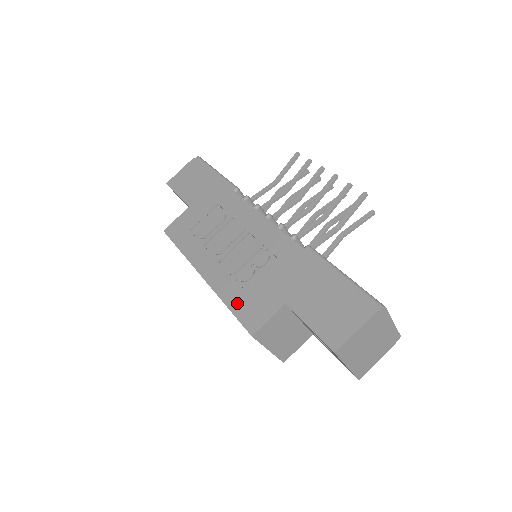
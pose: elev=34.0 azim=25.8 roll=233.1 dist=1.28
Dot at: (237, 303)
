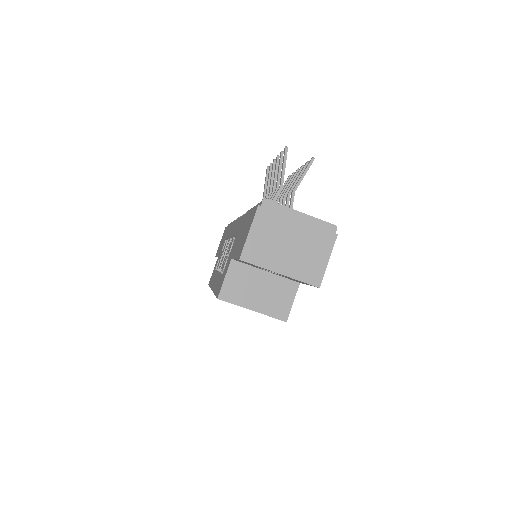
Dot at: (218, 286)
